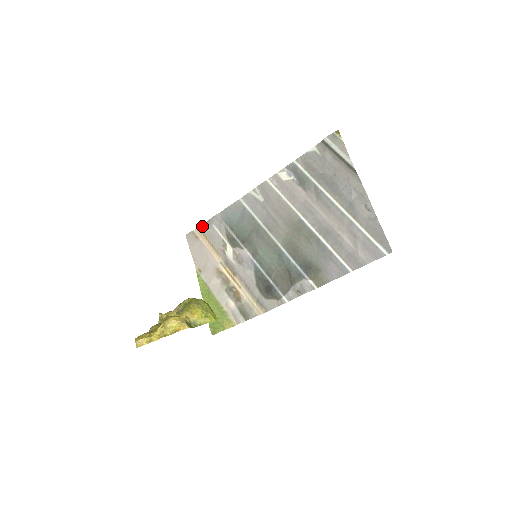
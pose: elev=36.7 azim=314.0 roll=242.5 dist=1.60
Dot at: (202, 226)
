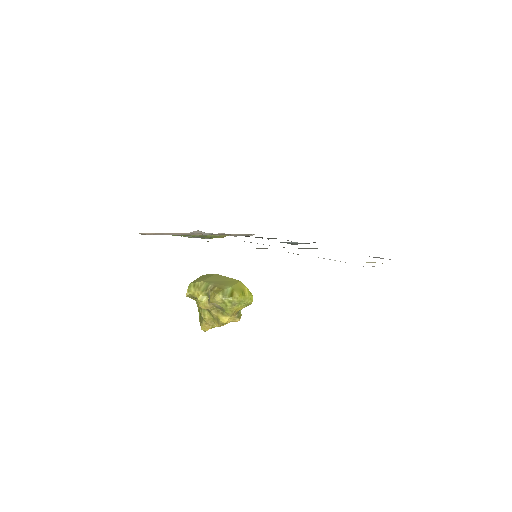
Dot at: occluded
